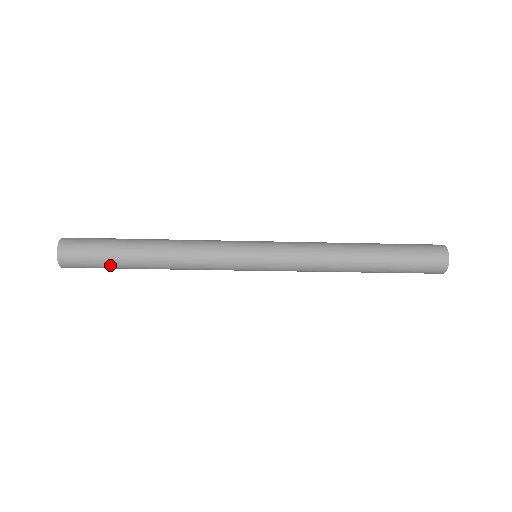
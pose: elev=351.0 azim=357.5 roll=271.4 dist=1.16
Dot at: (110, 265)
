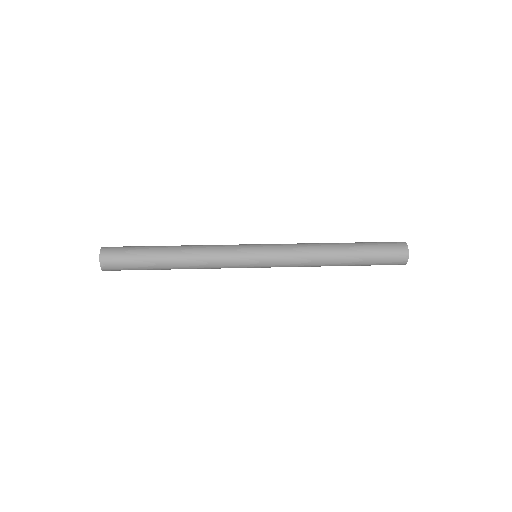
Dot at: occluded
